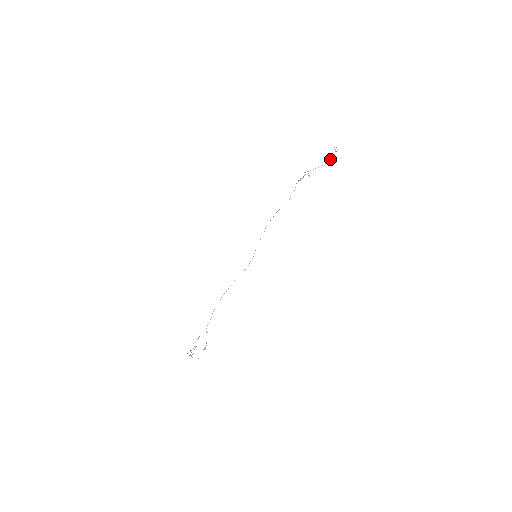
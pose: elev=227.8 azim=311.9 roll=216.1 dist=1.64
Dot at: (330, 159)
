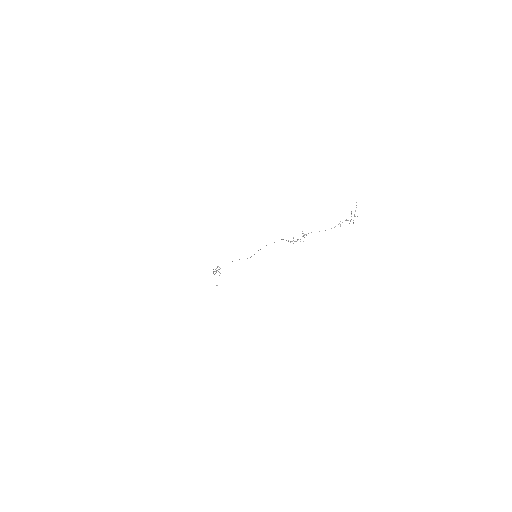
Dot at: (345, 220)
